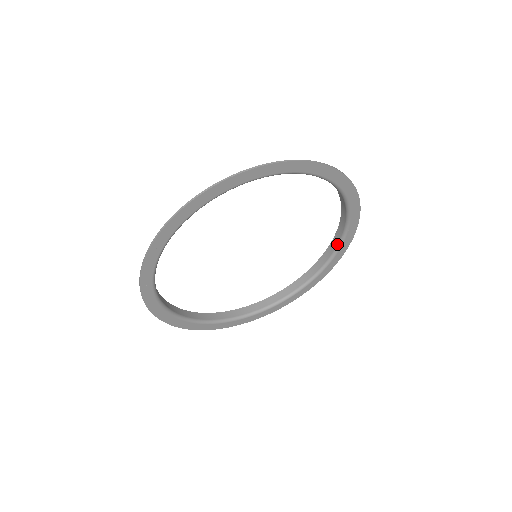
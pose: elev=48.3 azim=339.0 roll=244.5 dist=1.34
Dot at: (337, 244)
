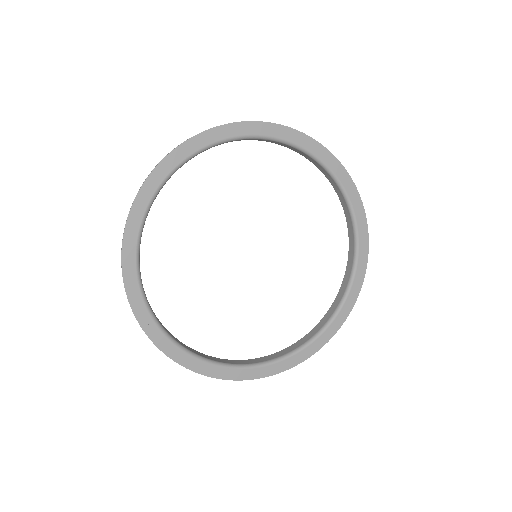
Dot at: (327, 173)
